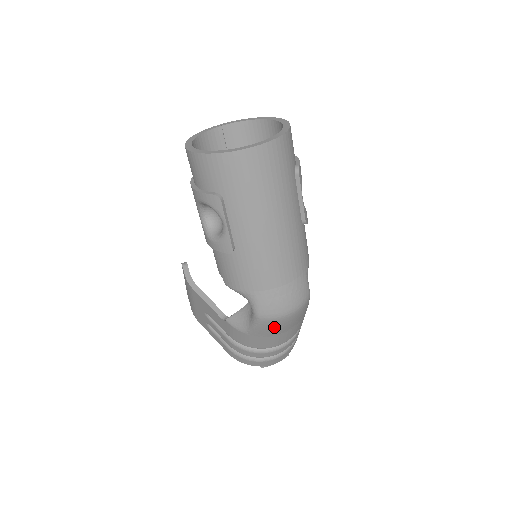
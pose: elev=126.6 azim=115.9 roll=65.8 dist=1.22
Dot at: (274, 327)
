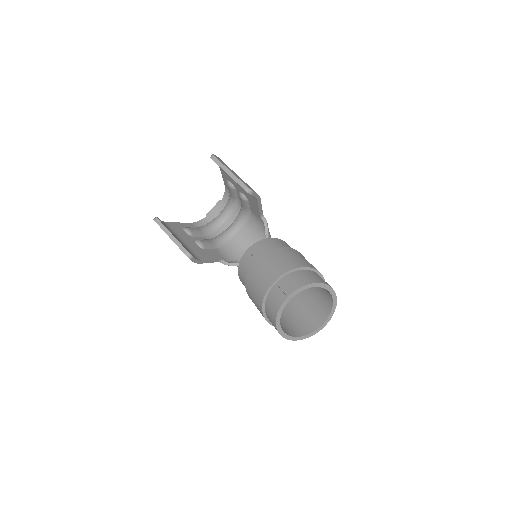
Dot at: occluded
